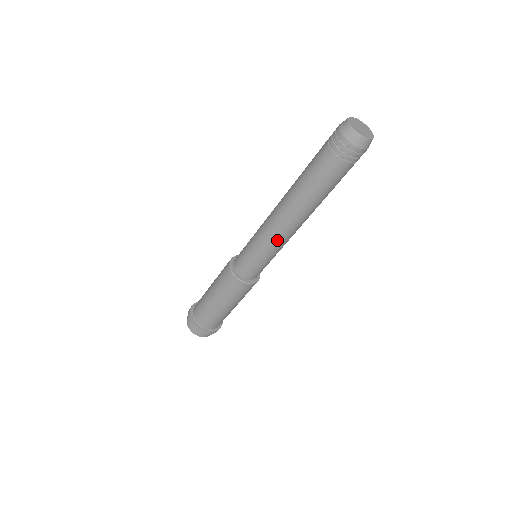
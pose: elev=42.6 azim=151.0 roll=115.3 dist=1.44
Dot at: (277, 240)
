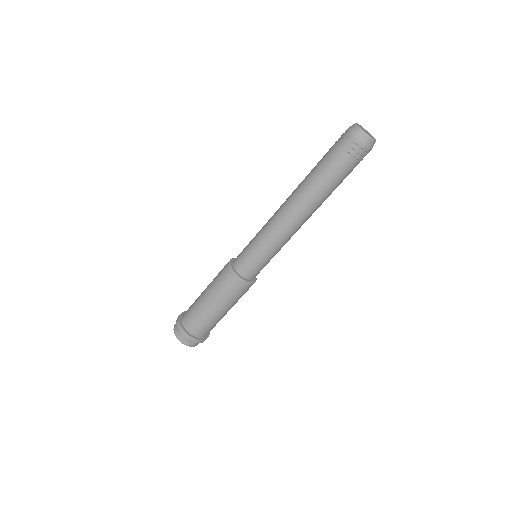
Dot at: (288, 238)
